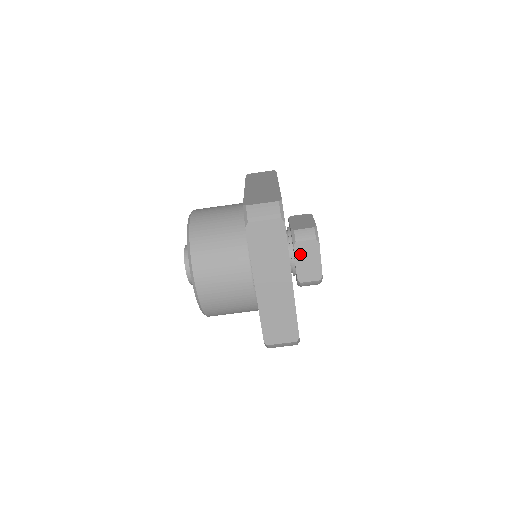
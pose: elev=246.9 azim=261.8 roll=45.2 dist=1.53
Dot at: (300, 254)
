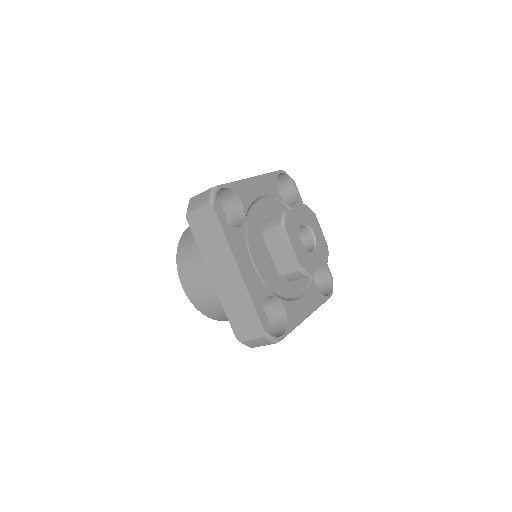
Dot at: occluded
